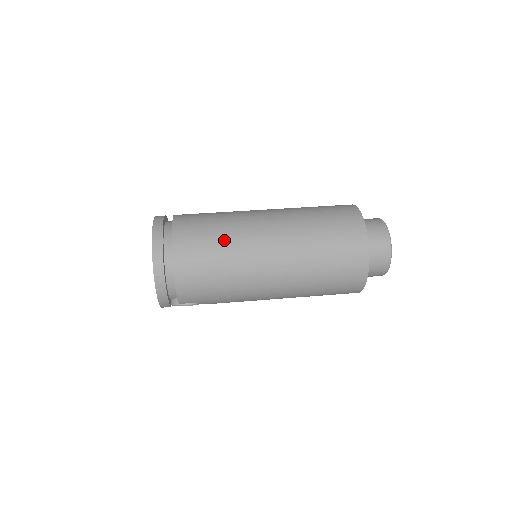
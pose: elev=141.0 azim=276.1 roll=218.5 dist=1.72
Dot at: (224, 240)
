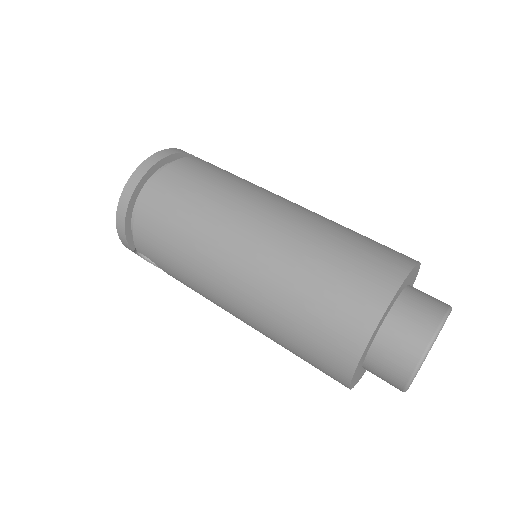
Dot at: (209, 198)
